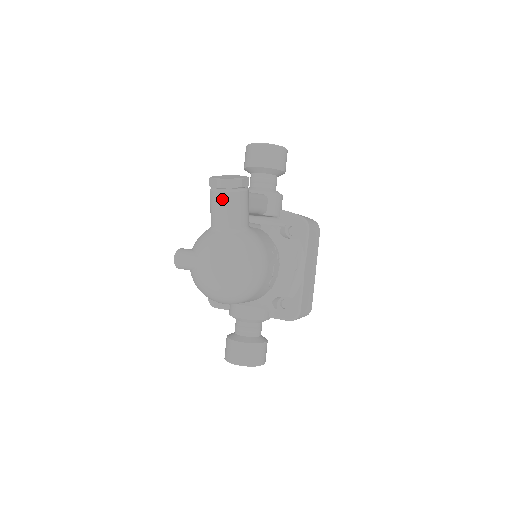
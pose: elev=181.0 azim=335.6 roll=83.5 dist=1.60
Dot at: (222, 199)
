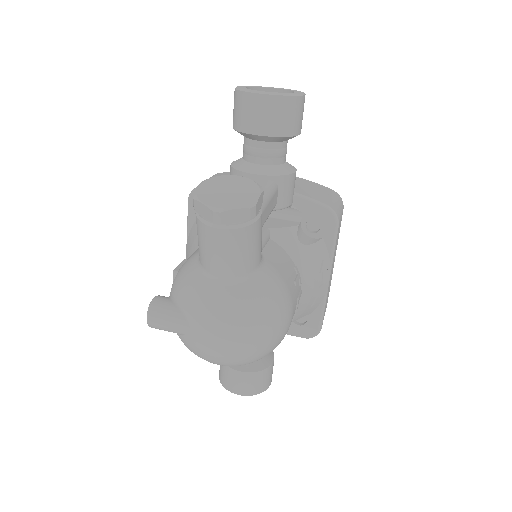
Dot at: (223, 239)
